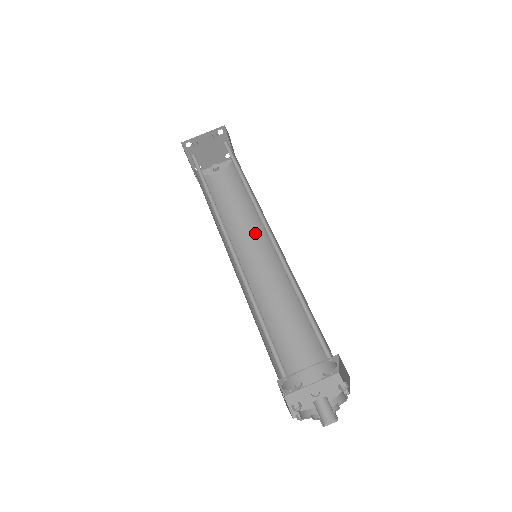
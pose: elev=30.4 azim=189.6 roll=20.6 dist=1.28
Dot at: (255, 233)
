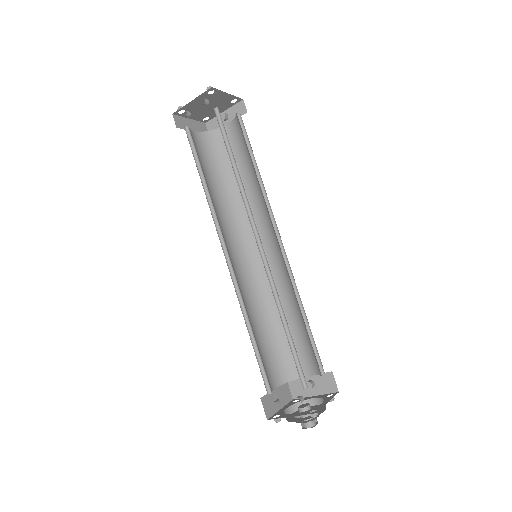
Dot at: (263, 213)
